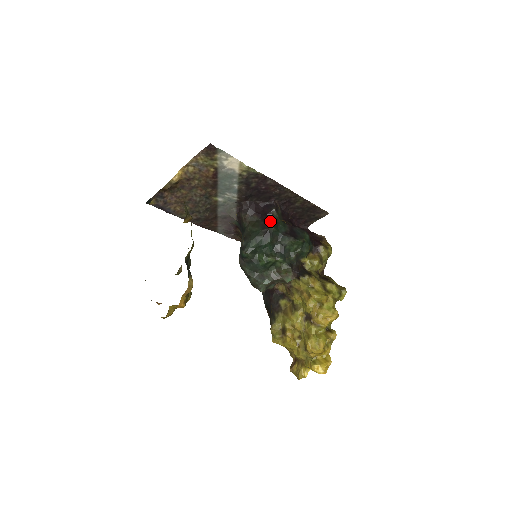
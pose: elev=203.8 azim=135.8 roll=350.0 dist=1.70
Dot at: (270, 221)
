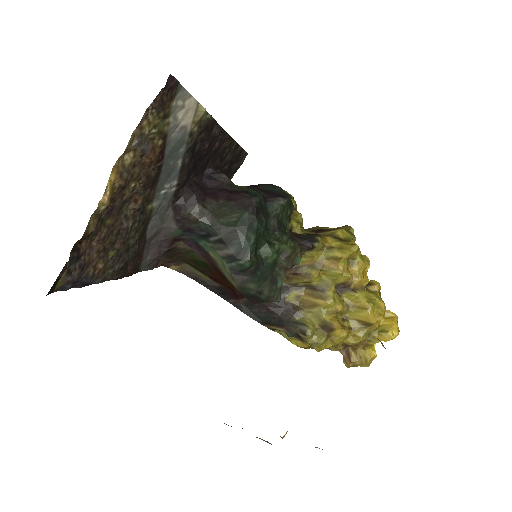
Dot at: (240, 194)
